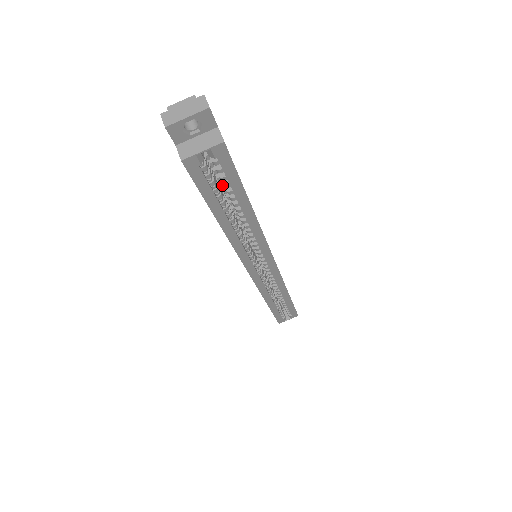
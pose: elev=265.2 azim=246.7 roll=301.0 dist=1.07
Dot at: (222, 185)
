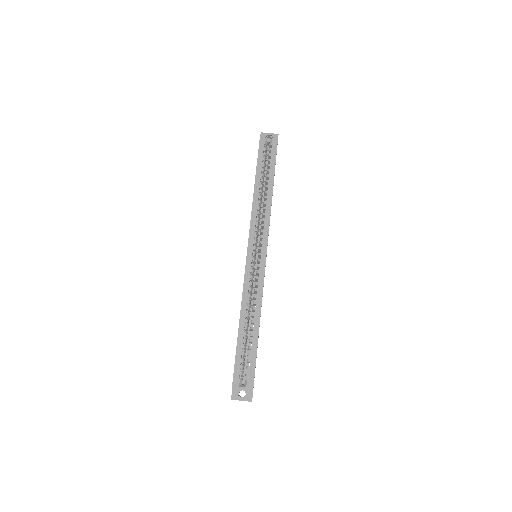
Dot at: (265, 180)
